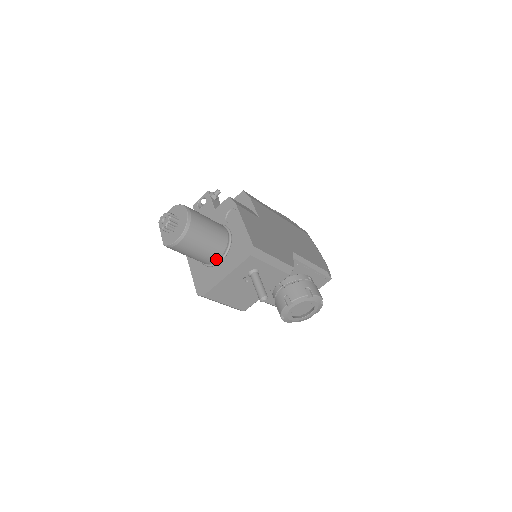
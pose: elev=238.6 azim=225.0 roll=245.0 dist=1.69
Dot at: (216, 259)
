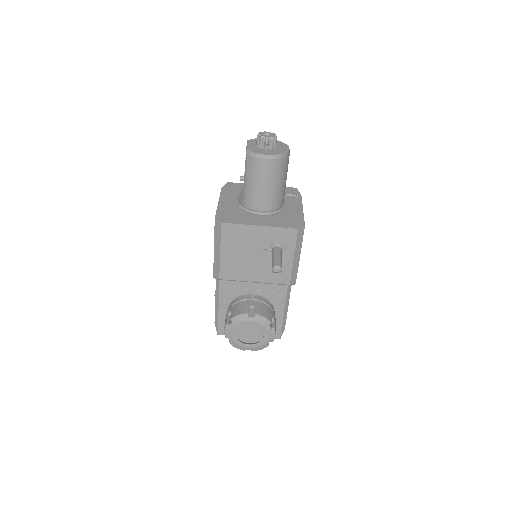
Dot at: (260, 208)
